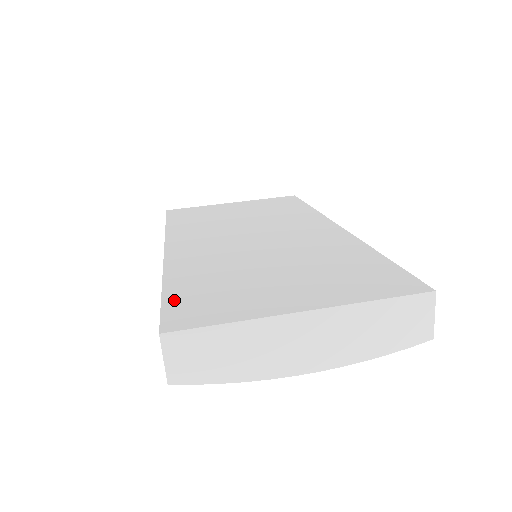
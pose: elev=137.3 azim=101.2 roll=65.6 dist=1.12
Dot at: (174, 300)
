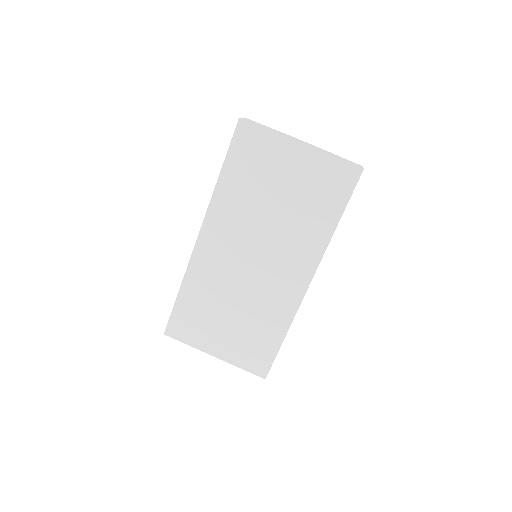
Dot at: (177, 313)
